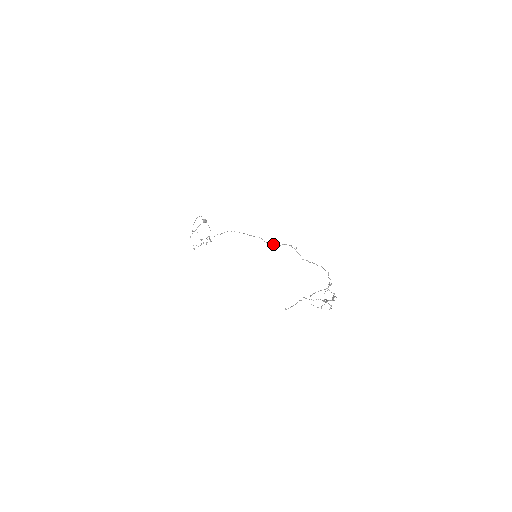
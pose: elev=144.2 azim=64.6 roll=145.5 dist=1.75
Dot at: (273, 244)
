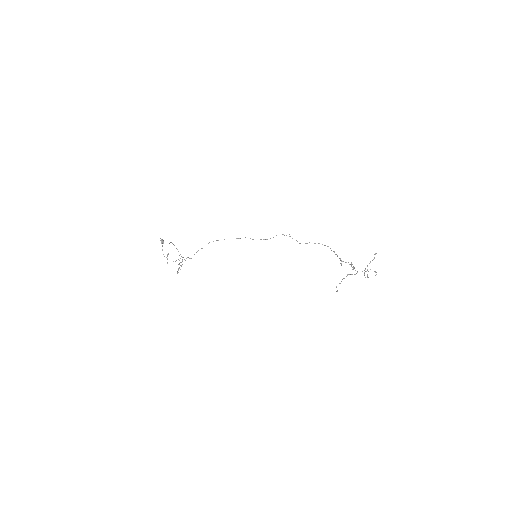
Dot at: (264, 239)
